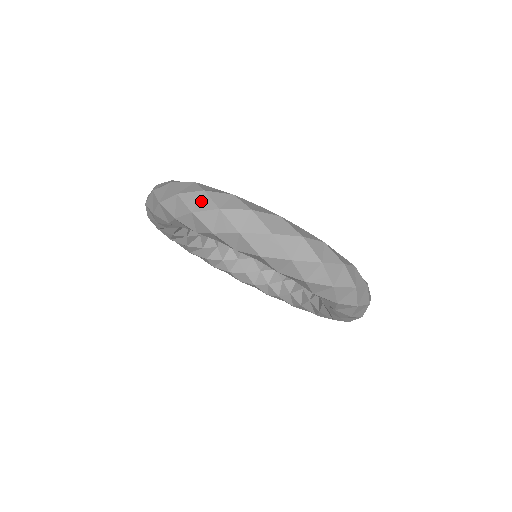
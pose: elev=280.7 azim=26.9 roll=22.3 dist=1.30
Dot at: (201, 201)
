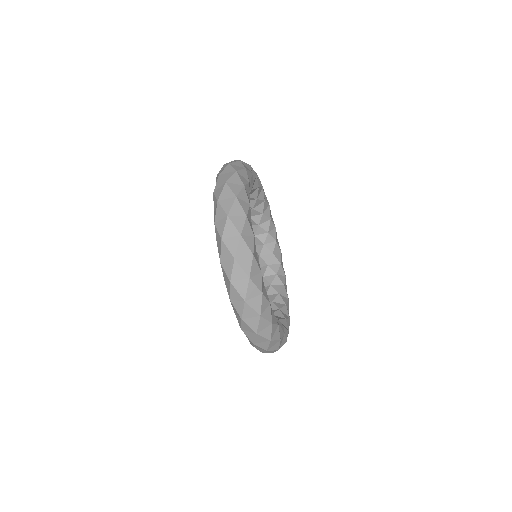
Dot at: occluded
